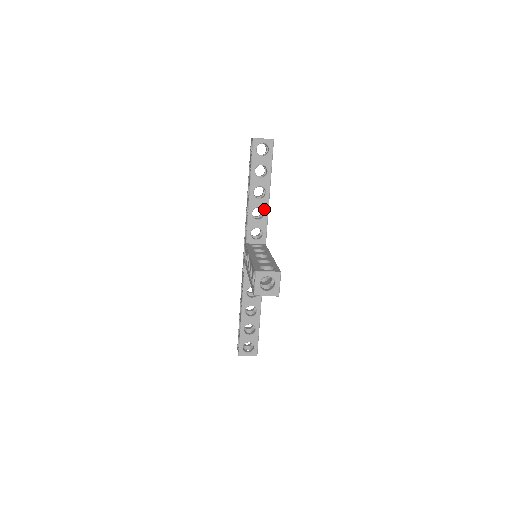
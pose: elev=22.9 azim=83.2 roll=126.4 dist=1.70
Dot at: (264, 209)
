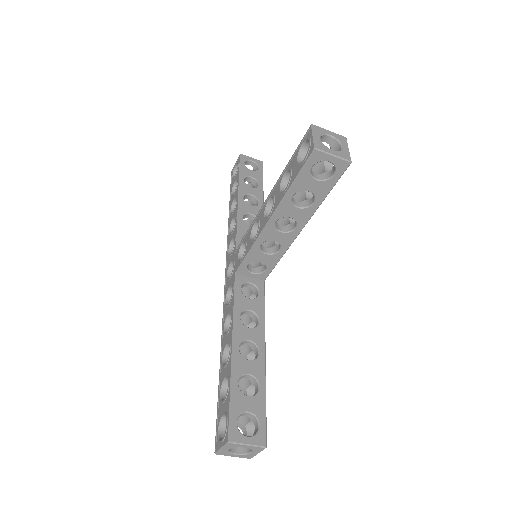
Dot at: occluded
